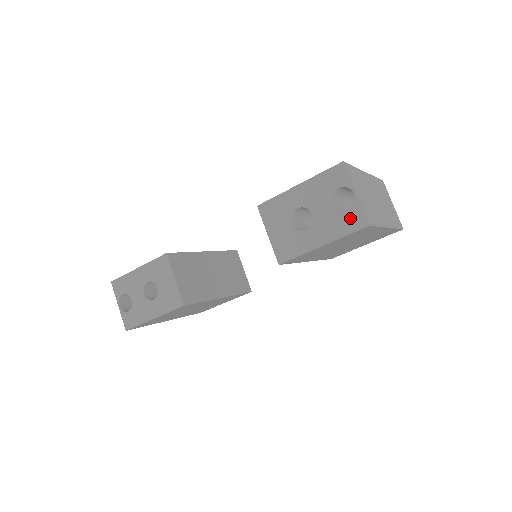
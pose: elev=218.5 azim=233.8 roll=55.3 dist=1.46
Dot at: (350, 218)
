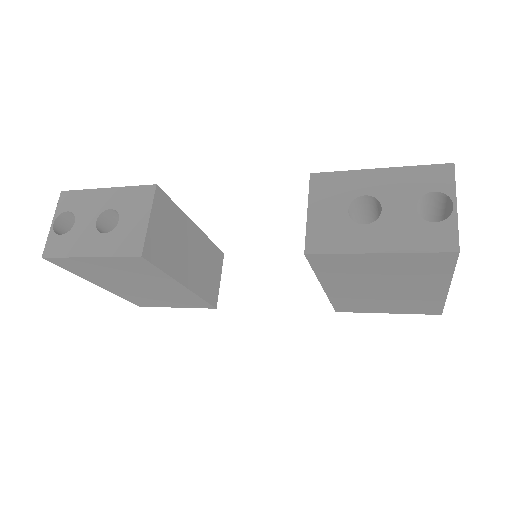
Dot at: (435, 233)
